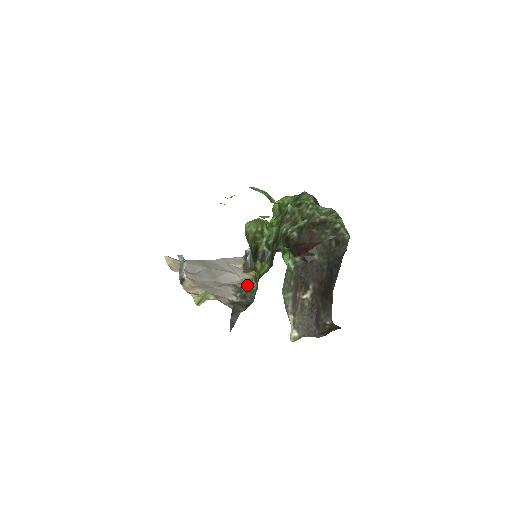
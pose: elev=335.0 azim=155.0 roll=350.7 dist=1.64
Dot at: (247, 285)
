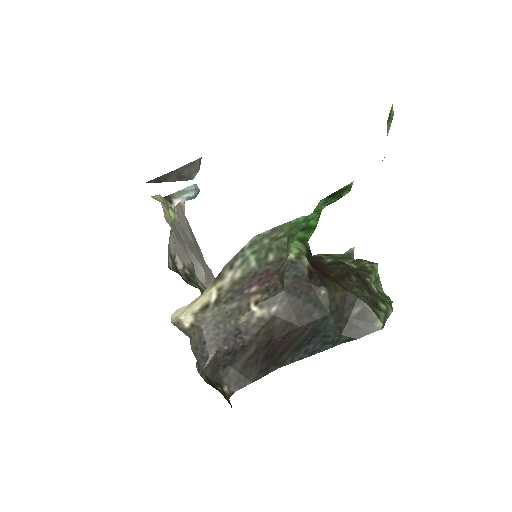
Dot at: (203, 289)
